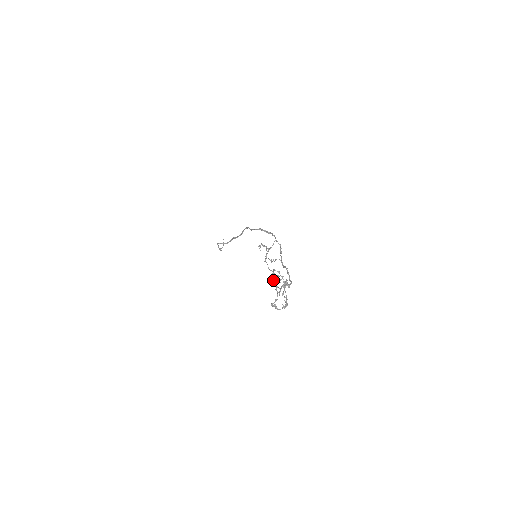
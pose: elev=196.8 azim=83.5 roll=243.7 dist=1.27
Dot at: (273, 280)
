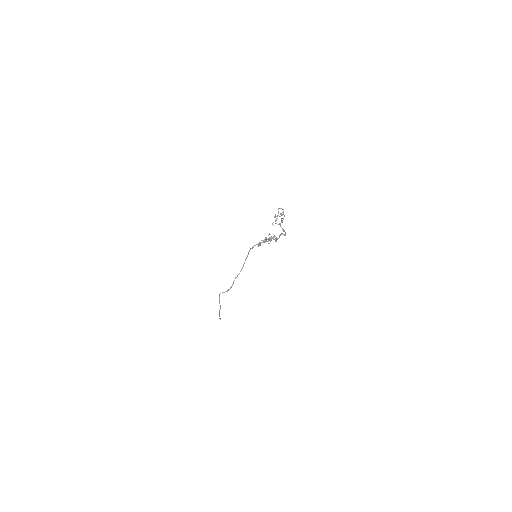
Dot at: occluded
